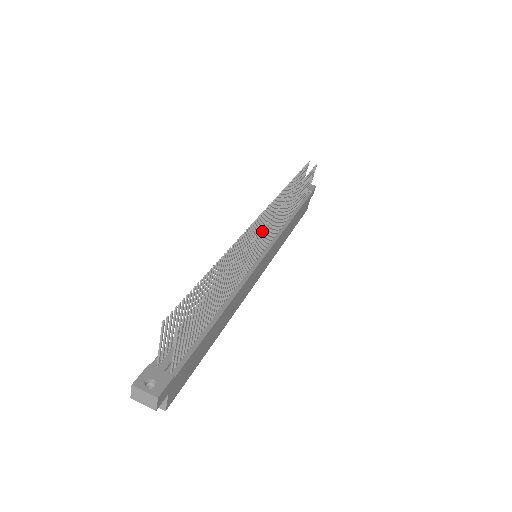
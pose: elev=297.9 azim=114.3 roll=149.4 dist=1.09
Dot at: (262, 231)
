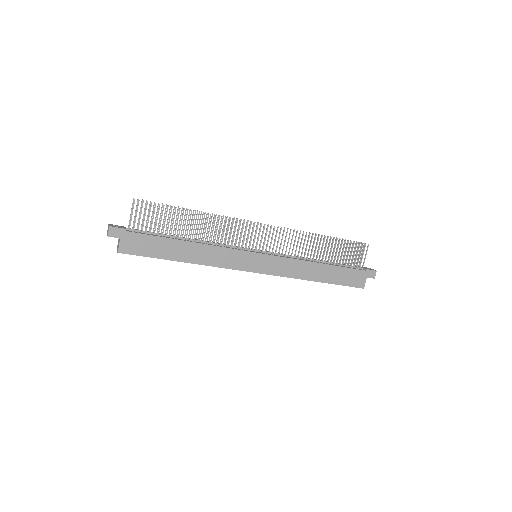
Dot at: (250, 225)
